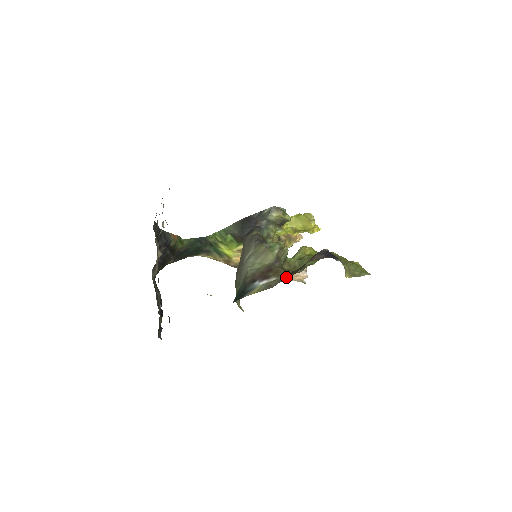
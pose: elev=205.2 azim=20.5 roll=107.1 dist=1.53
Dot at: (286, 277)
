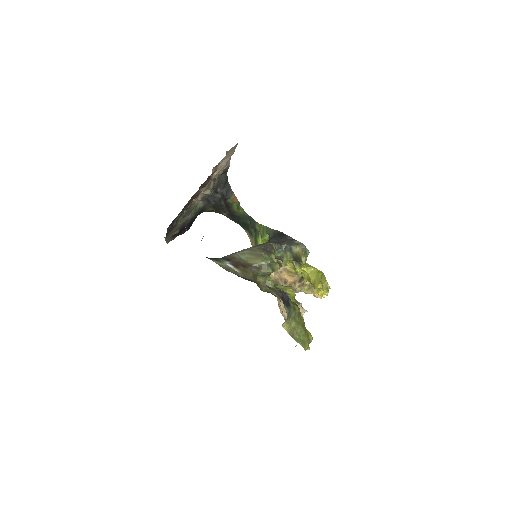
Dot at: (244, 277)
